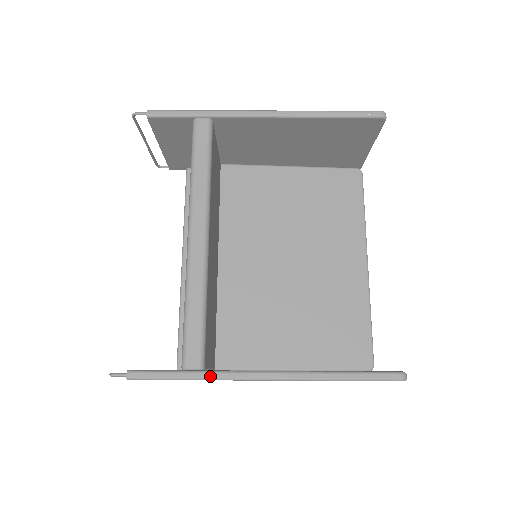
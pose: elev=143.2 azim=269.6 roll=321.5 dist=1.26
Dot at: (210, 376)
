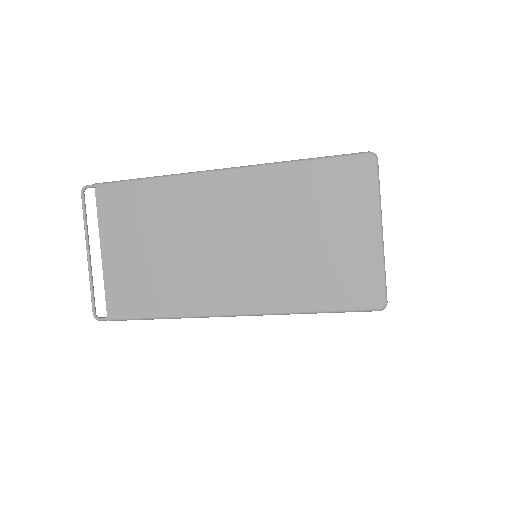
Dot at: (171, 175)
